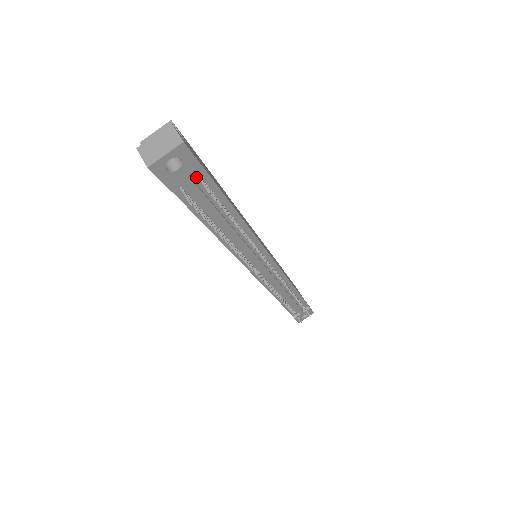
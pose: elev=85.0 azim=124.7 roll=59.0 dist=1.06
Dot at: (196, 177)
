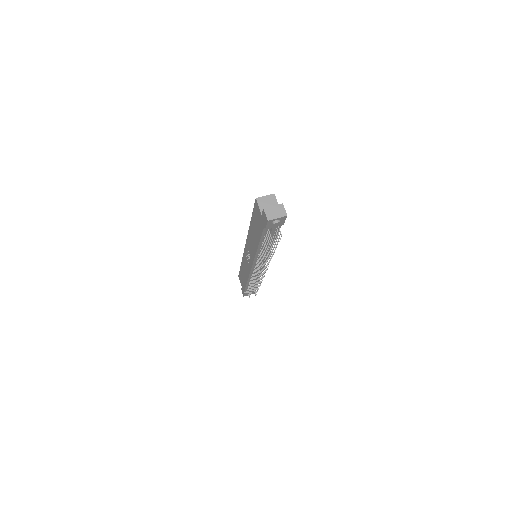
Dot at: occluded
